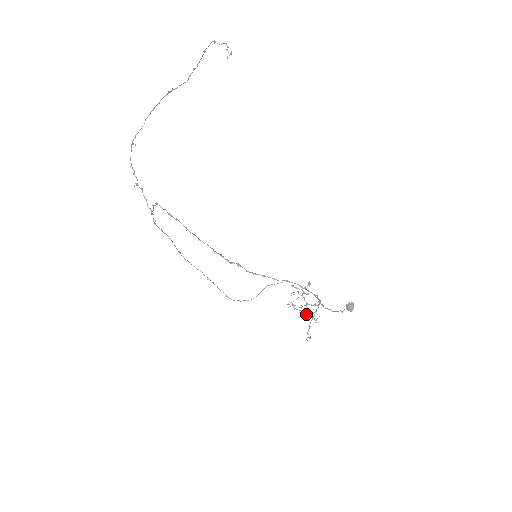
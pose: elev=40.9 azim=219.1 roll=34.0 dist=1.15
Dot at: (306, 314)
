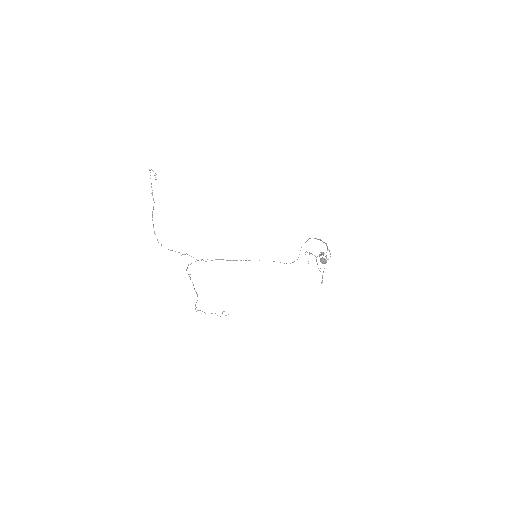
Dot at: occluded
